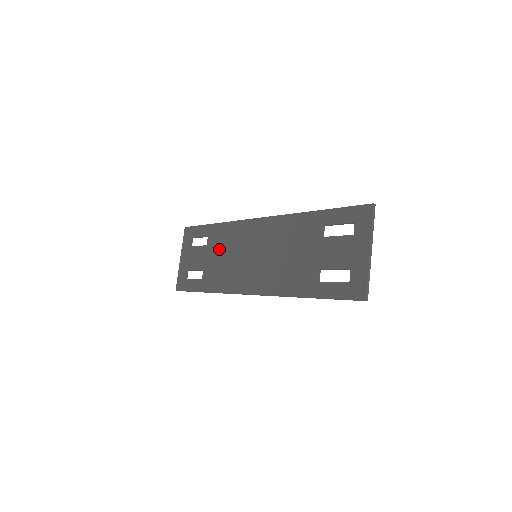
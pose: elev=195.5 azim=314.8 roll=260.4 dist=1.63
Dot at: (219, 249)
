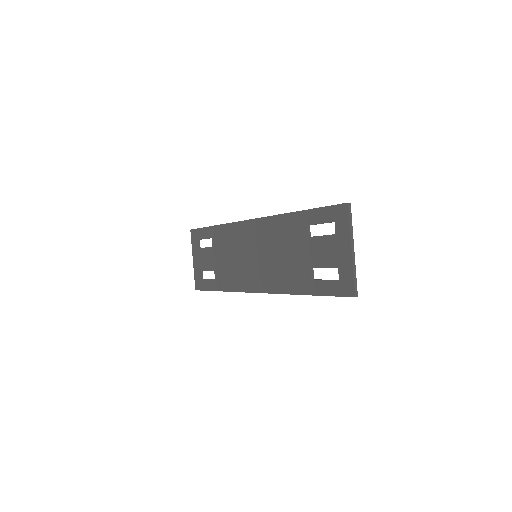
Dot at: (223, 250)
